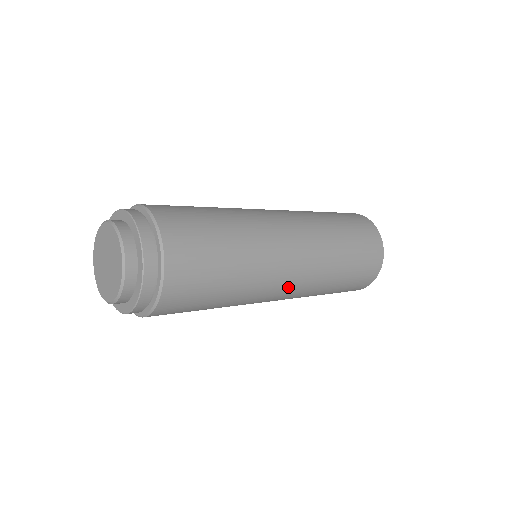
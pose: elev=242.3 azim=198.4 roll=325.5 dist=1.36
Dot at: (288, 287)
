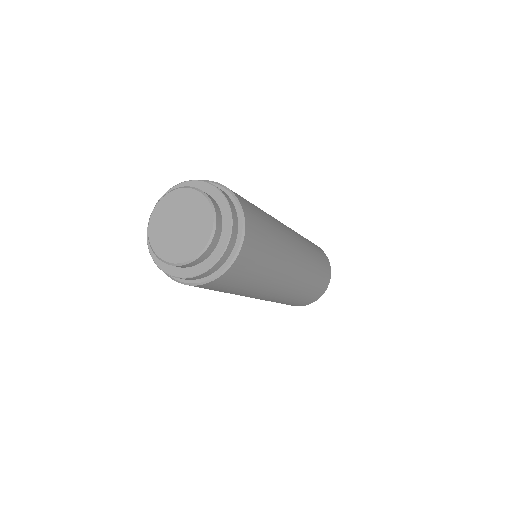
Dot at: (289, 282)
